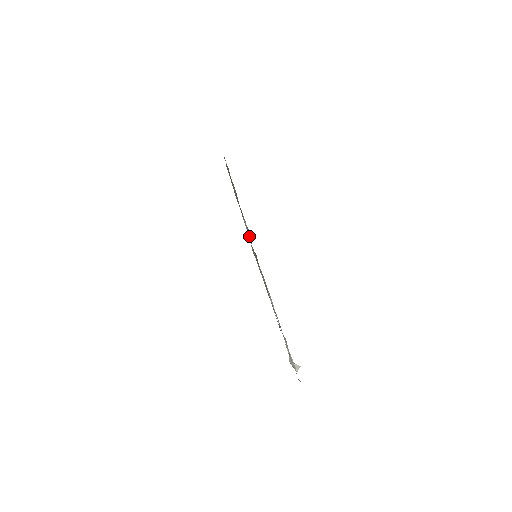
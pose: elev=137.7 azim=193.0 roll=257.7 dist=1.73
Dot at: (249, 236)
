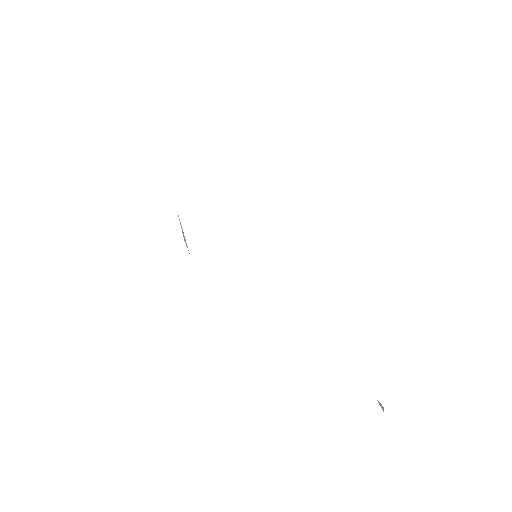
Dot at: occluded
